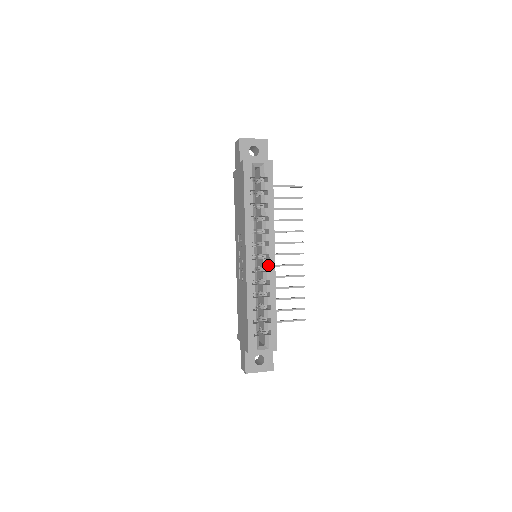
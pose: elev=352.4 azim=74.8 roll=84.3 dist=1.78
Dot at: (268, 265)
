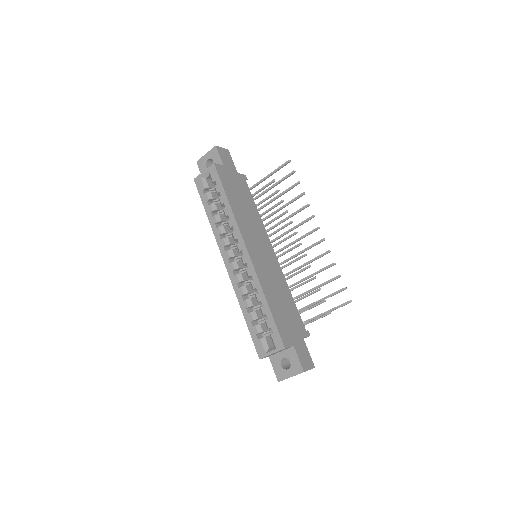
Dot at: (244, 262)
